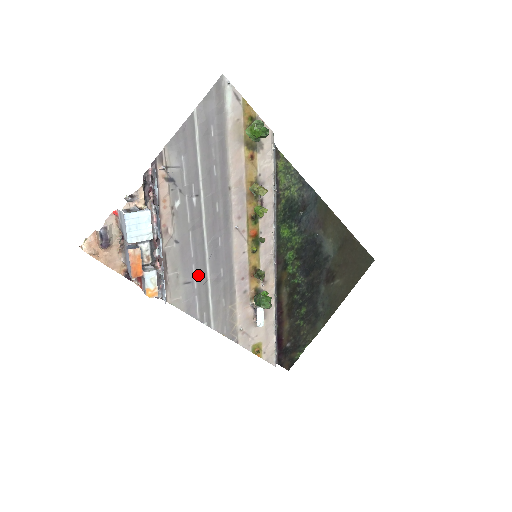
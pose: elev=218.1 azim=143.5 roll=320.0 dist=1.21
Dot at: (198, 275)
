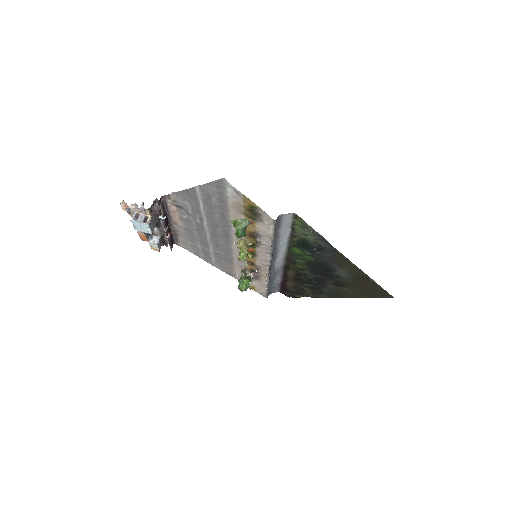
Dot at: (203, 246)
